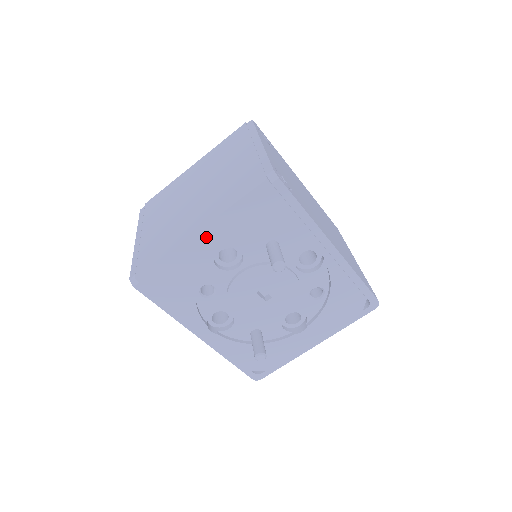
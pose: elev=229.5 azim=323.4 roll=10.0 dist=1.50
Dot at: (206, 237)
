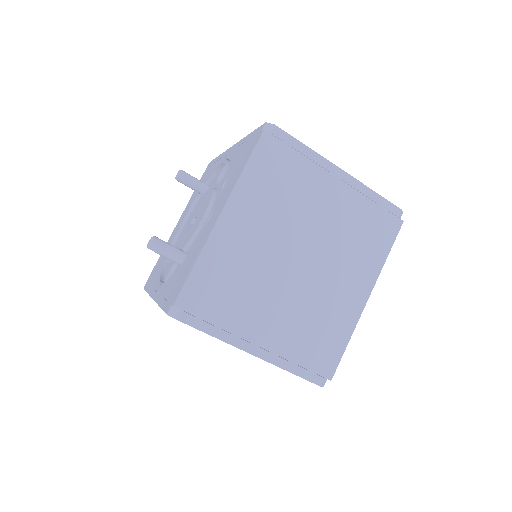
Dot at: occluded
